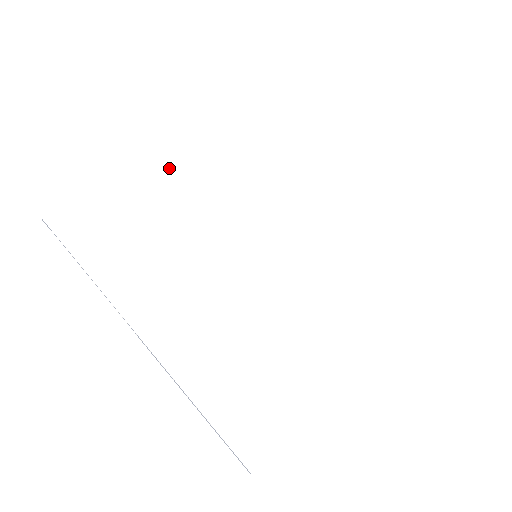
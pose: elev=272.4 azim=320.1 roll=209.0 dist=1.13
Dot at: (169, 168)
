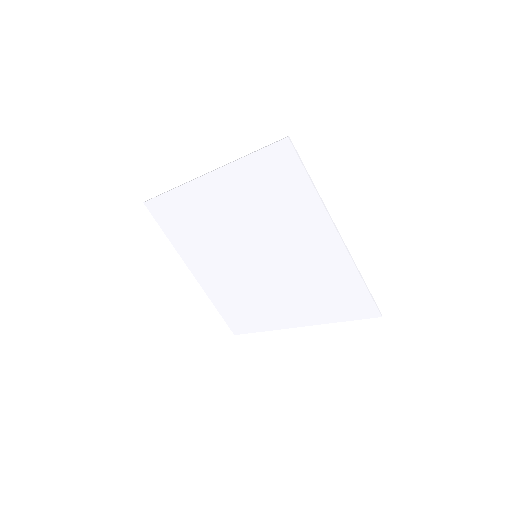
Dot at: (205, 187)
